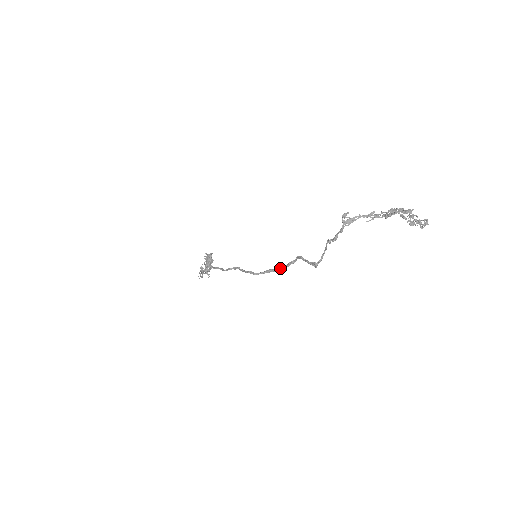
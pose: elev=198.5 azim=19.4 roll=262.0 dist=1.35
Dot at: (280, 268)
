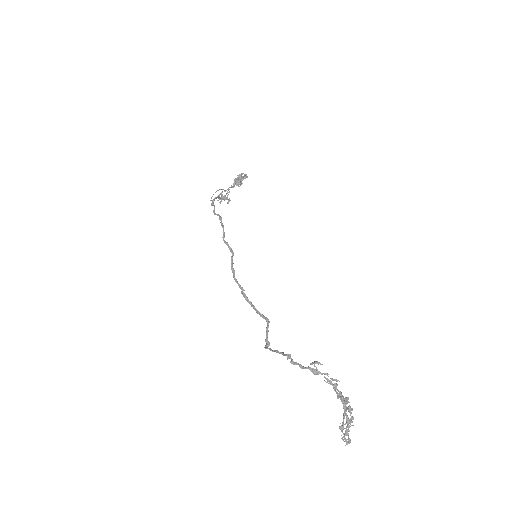
Dot at: (251, 303)
